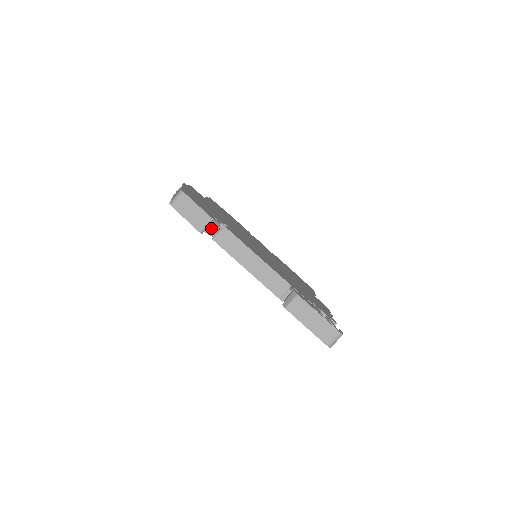
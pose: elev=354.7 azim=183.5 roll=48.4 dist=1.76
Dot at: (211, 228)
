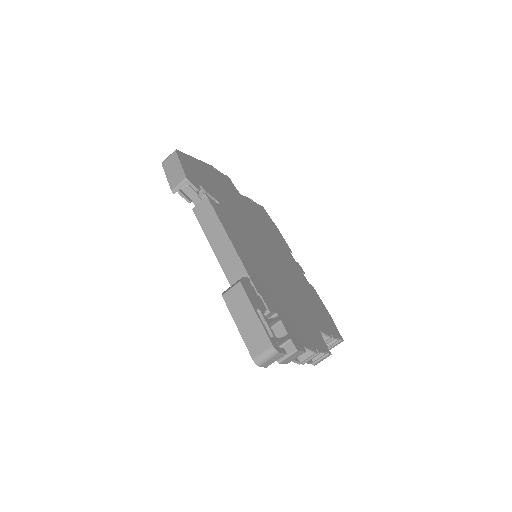
Dot at: (190, 194)
